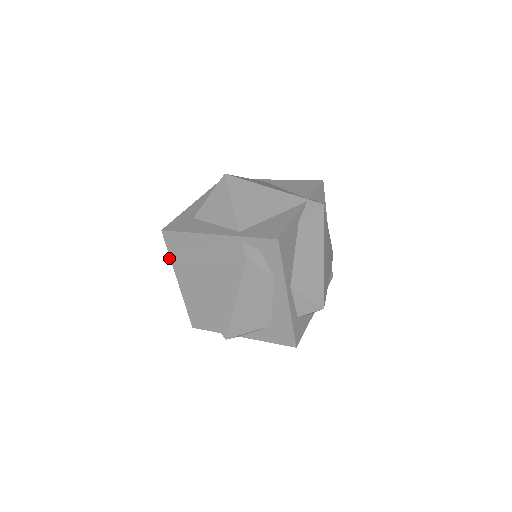
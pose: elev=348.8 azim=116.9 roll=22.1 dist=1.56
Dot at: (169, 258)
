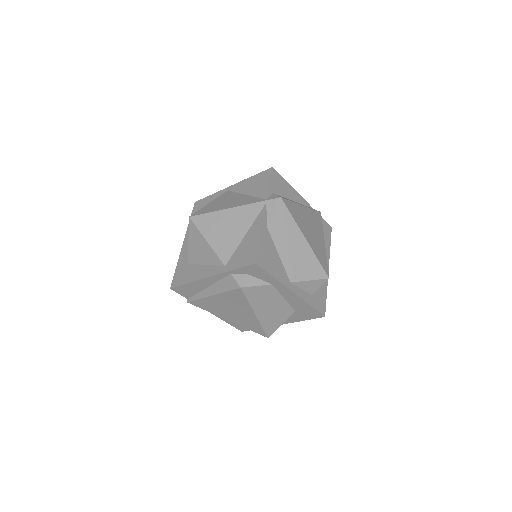
Dot at: (189, 302)
